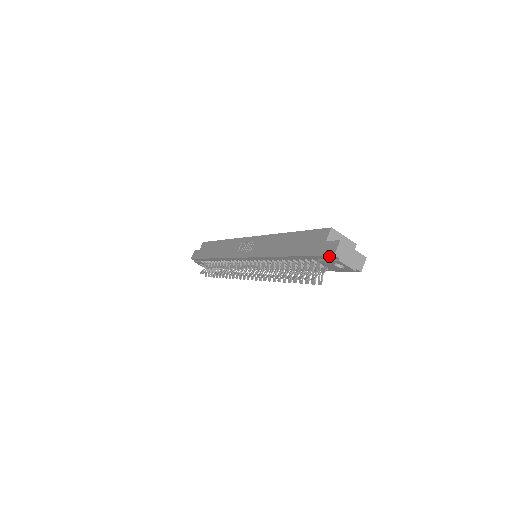
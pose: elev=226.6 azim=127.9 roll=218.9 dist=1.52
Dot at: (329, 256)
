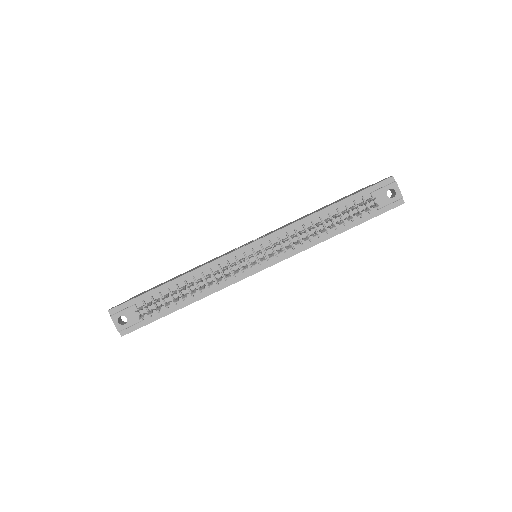
Dot at: (386, 181)
